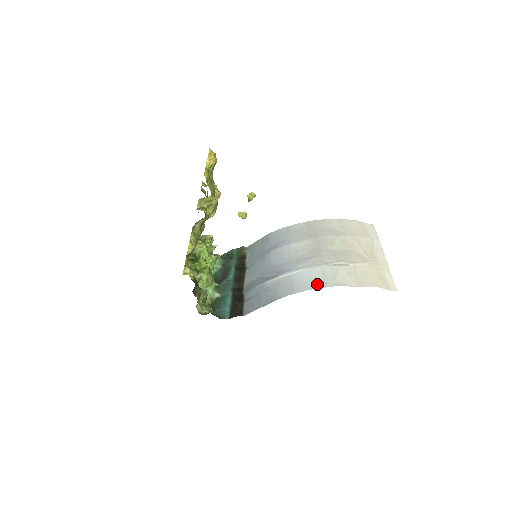
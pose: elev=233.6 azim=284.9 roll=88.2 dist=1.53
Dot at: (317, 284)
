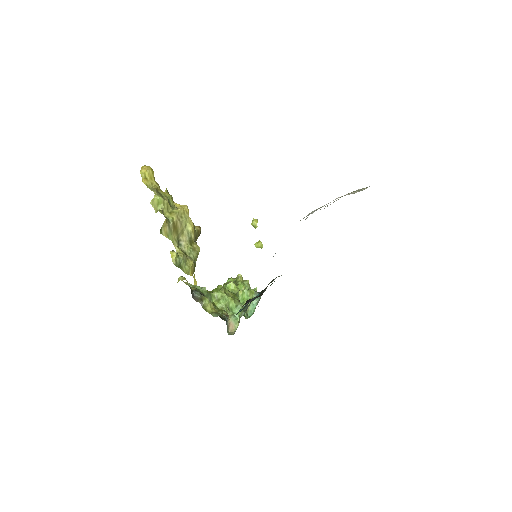
Dot at: occluded
